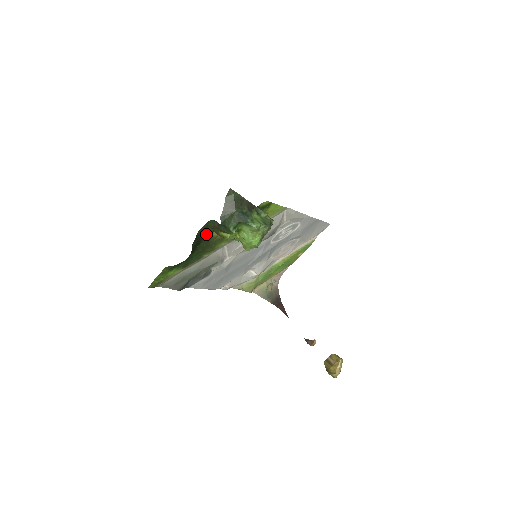
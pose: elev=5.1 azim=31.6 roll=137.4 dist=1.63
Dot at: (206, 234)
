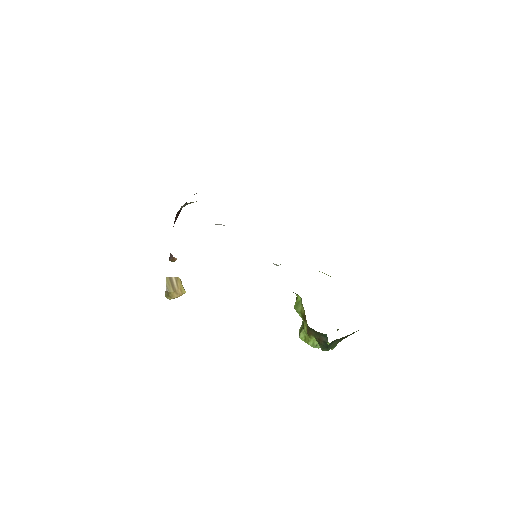
Dot at: occluded
